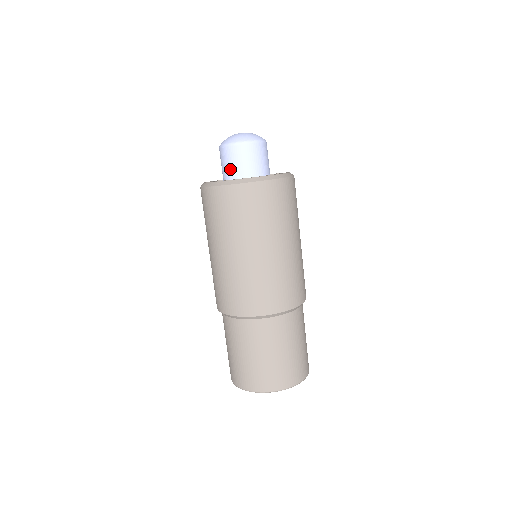
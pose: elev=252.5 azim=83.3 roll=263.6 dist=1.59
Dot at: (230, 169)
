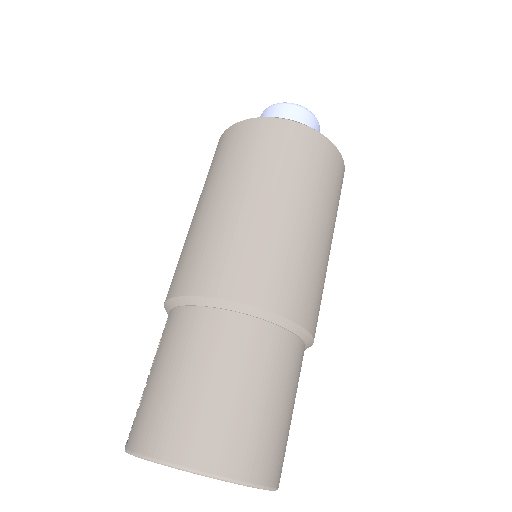
Dot at: occluded
